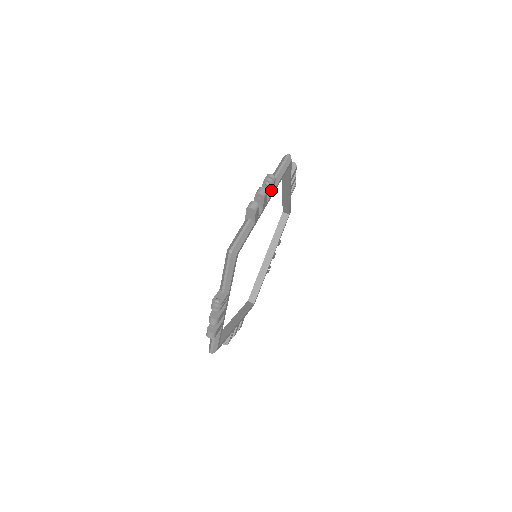
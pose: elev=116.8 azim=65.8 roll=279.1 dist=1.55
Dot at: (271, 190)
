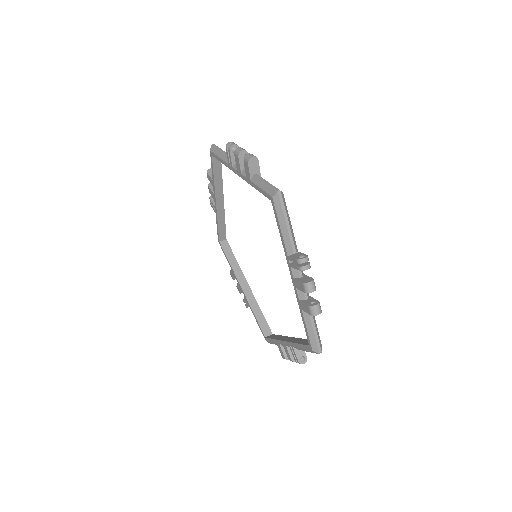
Dot at: occluded
